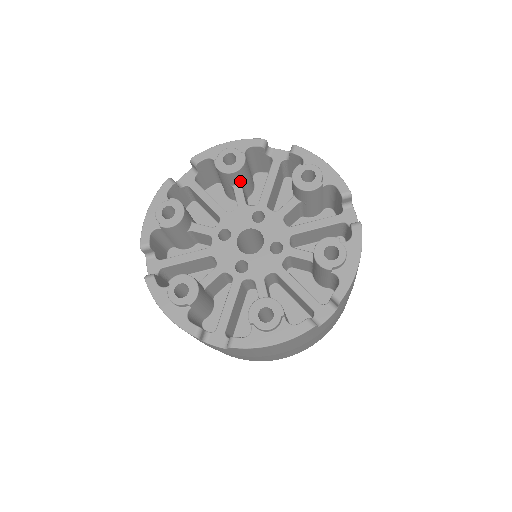
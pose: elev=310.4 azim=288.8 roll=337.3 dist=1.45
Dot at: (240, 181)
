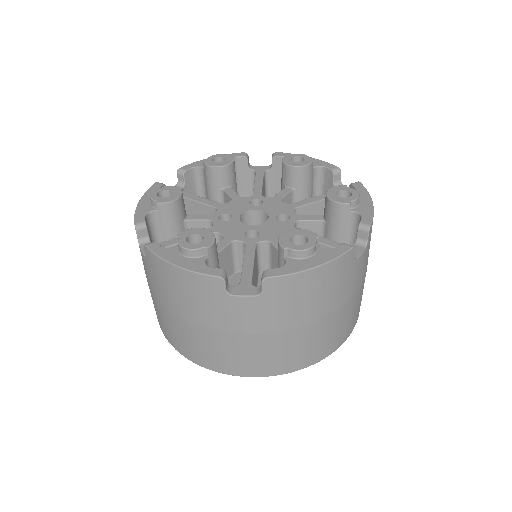
Dot at: (230, 183)
